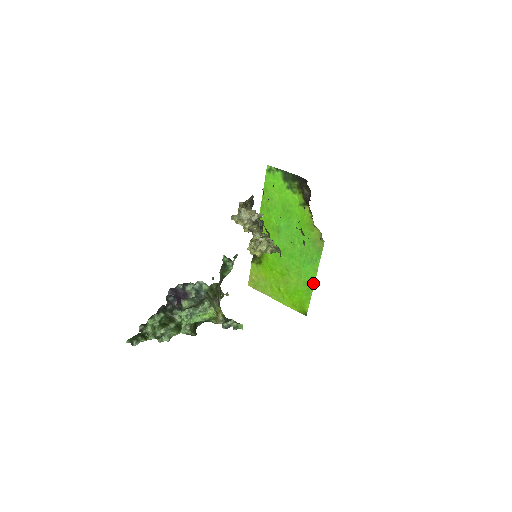
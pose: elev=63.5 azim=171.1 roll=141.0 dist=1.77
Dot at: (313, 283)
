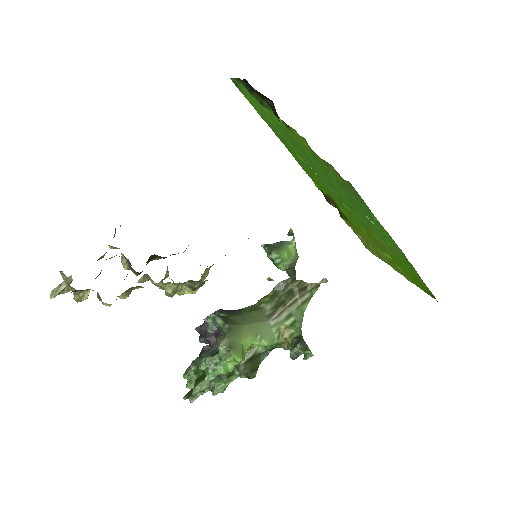
Dot at: (401, 252)
